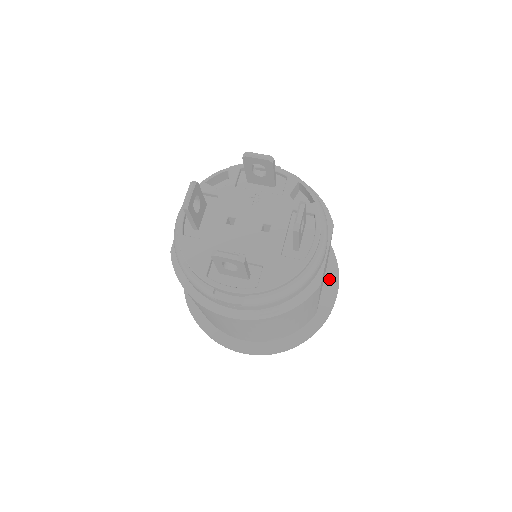
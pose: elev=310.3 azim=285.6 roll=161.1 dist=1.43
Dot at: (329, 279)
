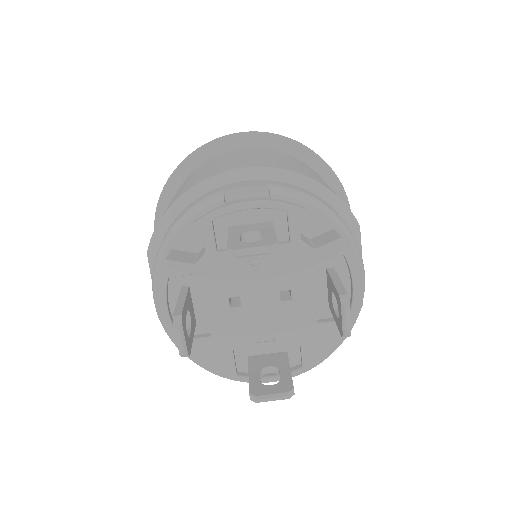
Dot at: occluded
